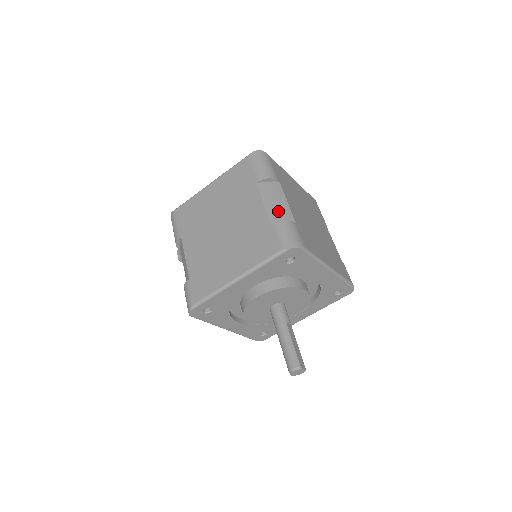
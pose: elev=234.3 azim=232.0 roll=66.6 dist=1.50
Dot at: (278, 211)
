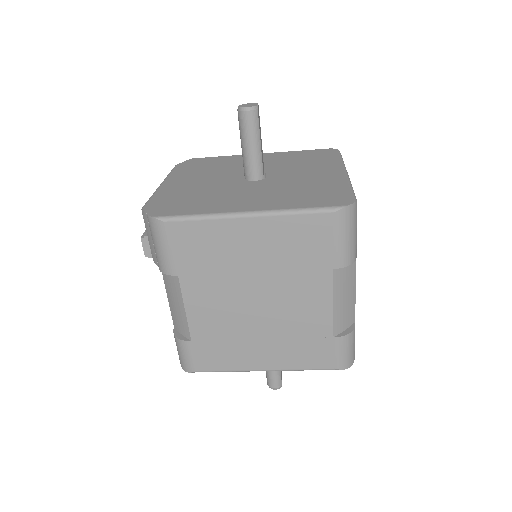
Dot at: (345, 313)
